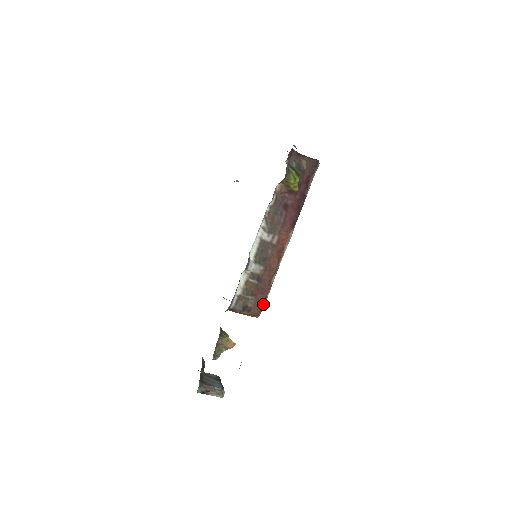
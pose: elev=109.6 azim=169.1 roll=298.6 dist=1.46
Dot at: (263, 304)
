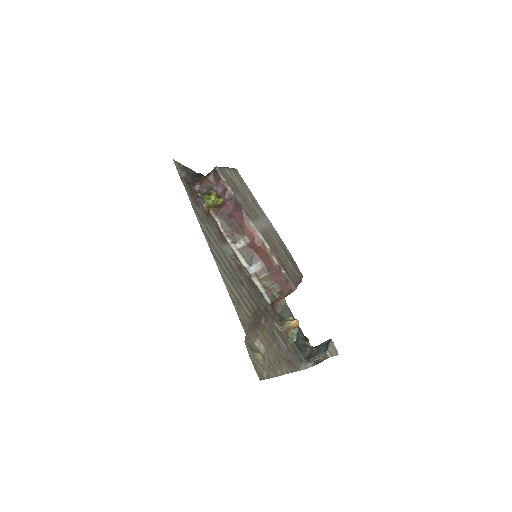
Dot at: (287, 280)
